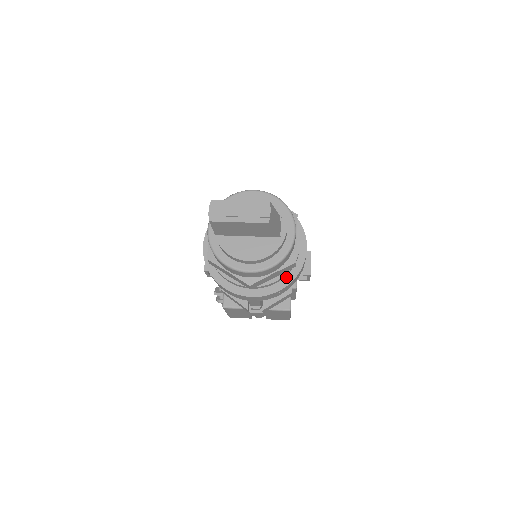
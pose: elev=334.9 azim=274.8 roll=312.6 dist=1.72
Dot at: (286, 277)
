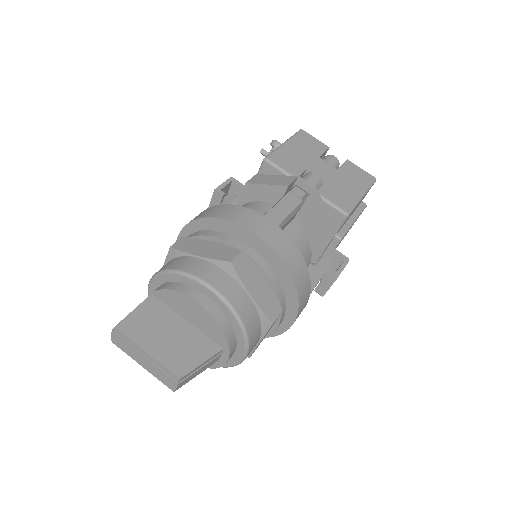
Dot at: occluded
